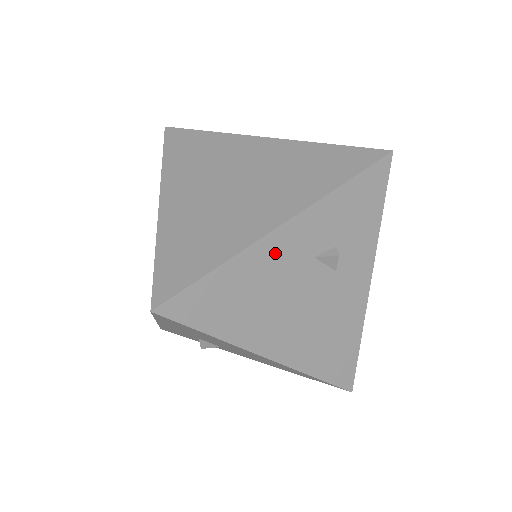
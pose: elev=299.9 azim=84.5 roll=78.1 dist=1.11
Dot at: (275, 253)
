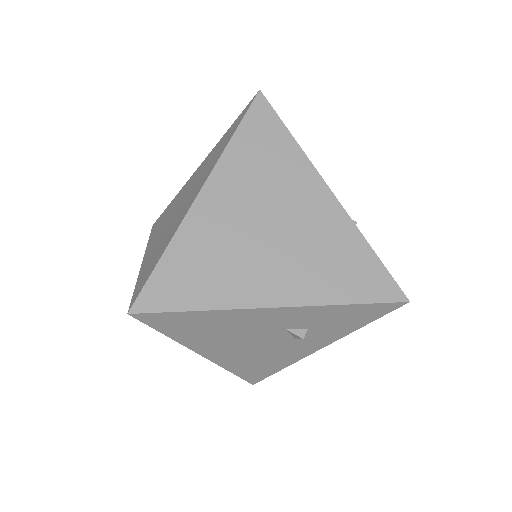
Dot at: (254, 318)
